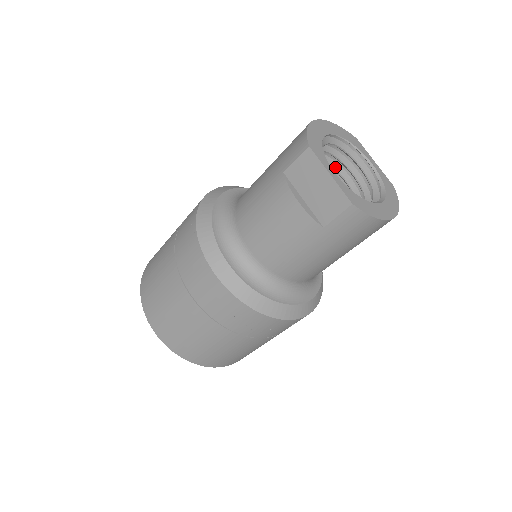
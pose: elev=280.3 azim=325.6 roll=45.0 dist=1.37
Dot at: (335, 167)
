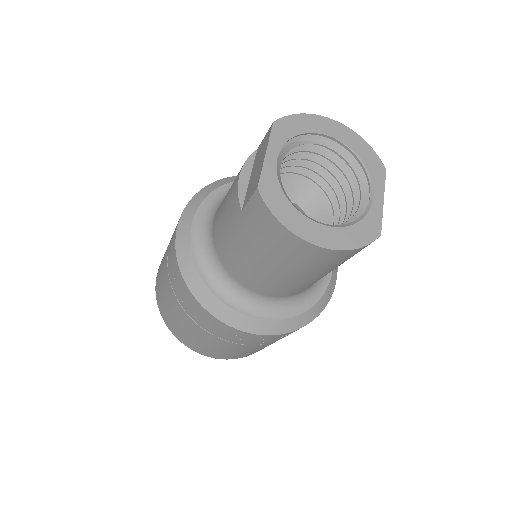
Dot at: (345, 189)
